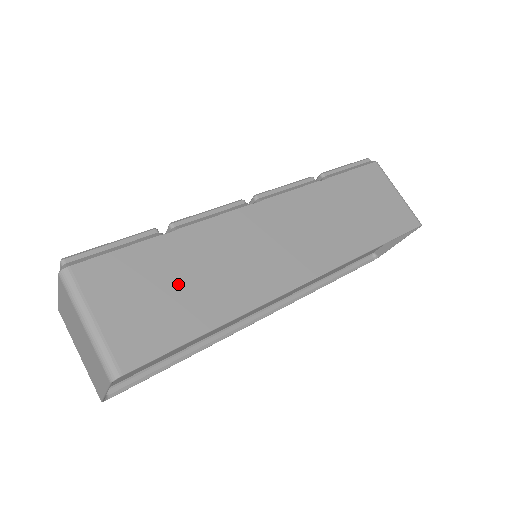
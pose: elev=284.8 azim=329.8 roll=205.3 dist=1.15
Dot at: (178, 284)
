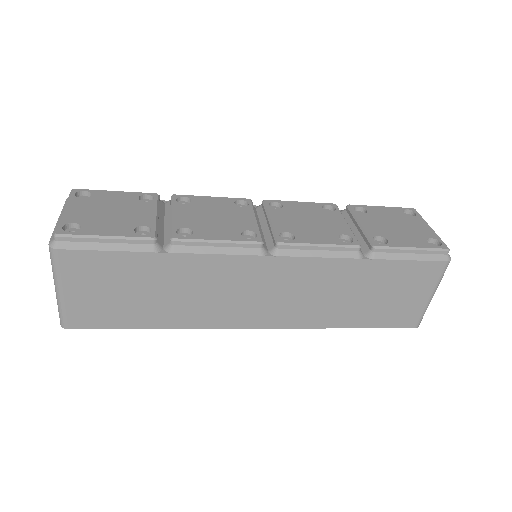
Dot at: (144, 293)
